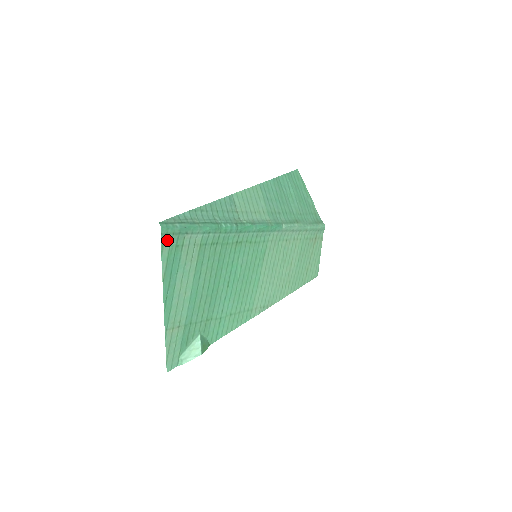
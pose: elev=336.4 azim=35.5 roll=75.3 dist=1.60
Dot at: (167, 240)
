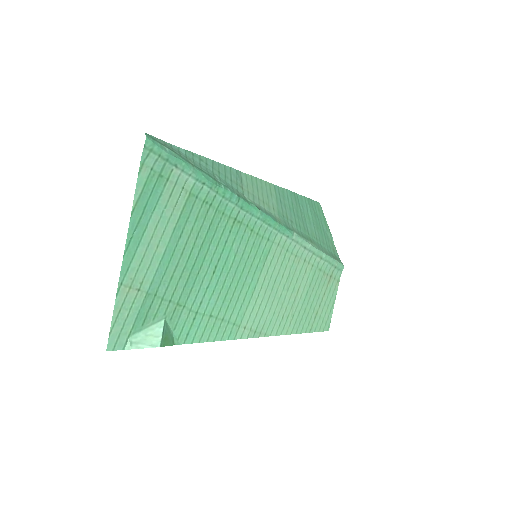
Dot at: (150, 160)
